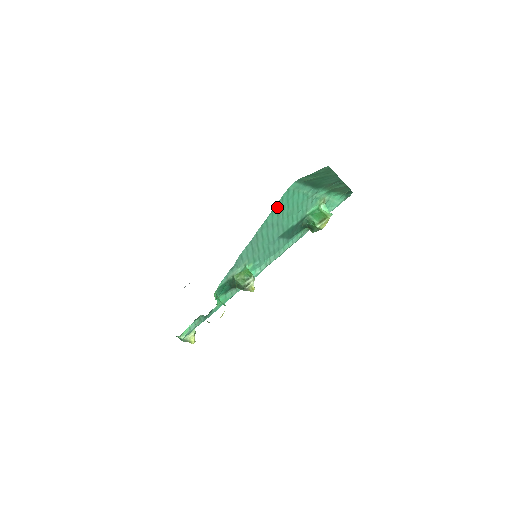
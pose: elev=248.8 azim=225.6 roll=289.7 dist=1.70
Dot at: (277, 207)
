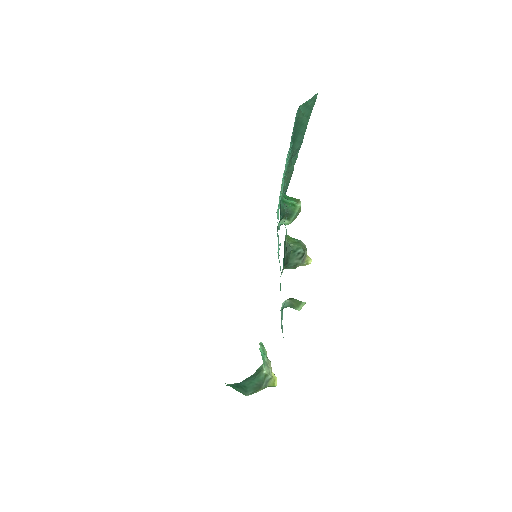
Dot at: occluded
